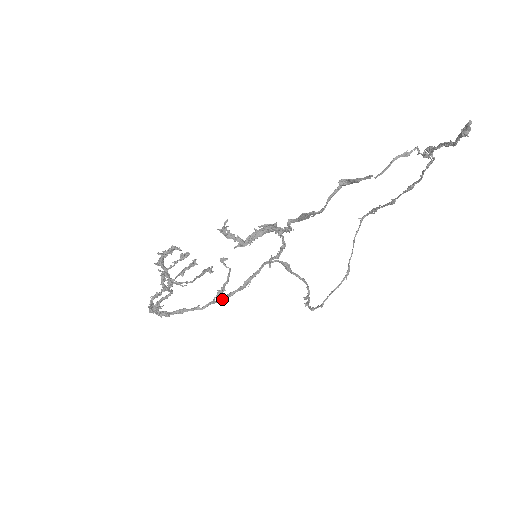
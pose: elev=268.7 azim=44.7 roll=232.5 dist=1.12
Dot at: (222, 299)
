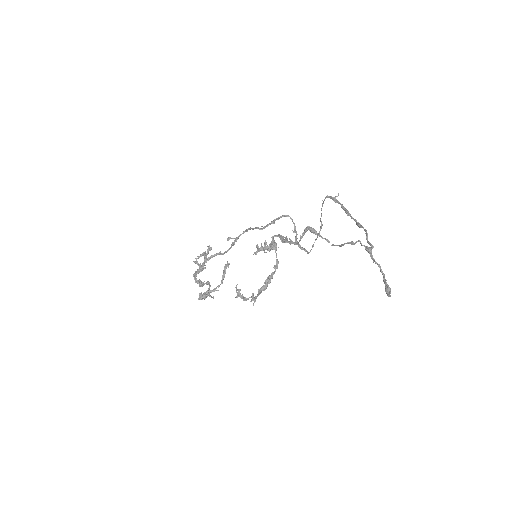
Dot at: occluded
